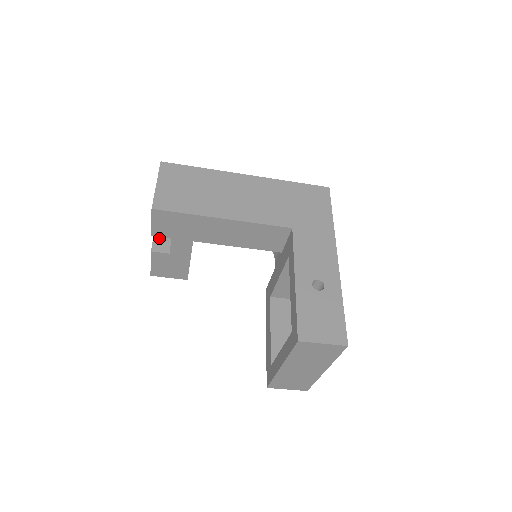
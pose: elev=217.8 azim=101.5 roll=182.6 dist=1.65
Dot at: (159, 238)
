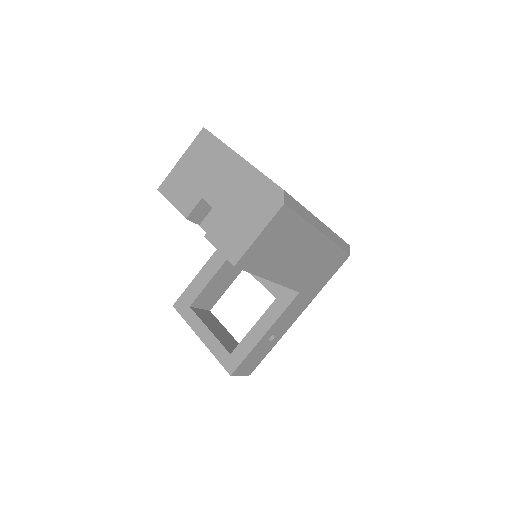
Dot at: (203, 204)
